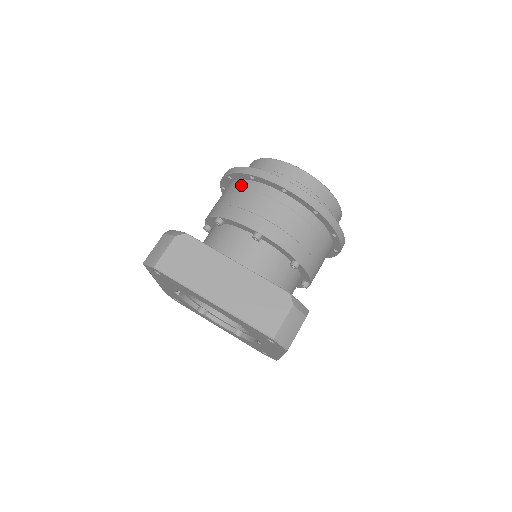
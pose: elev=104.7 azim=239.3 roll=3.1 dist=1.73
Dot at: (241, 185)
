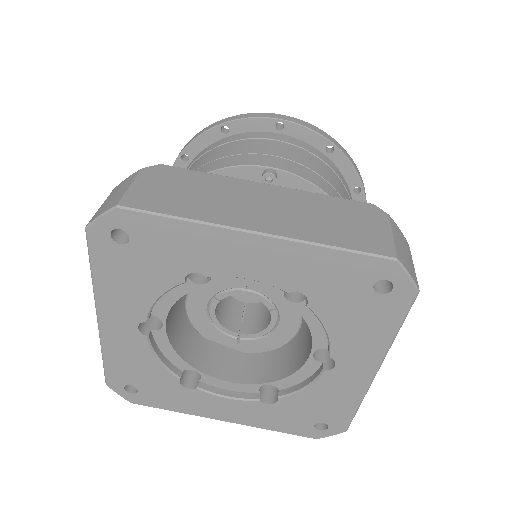
Dot at: (210, 148)
